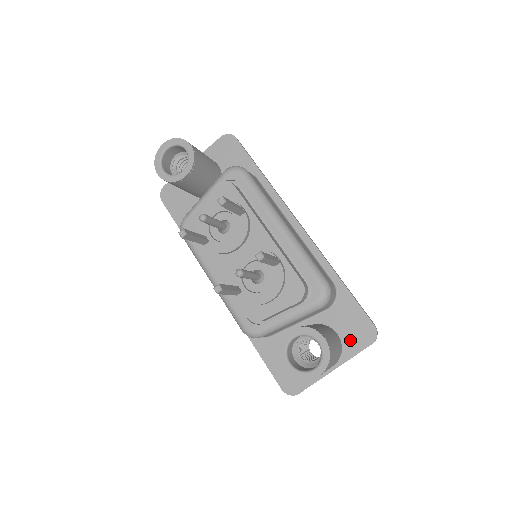
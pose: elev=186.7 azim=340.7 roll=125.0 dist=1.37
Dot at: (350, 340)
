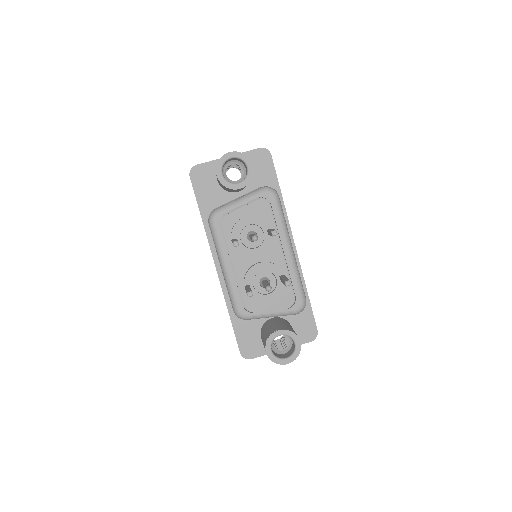
Dot at: (299, 335)
